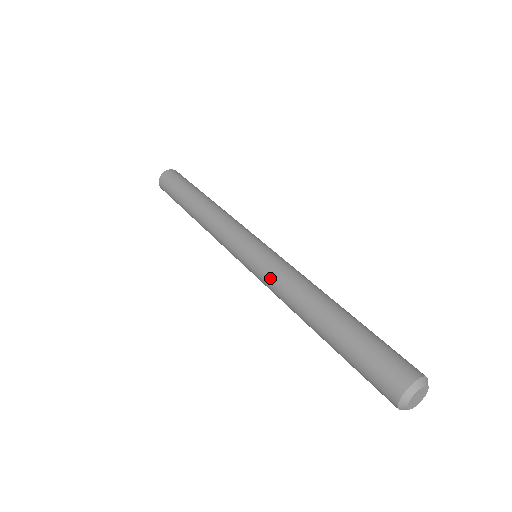
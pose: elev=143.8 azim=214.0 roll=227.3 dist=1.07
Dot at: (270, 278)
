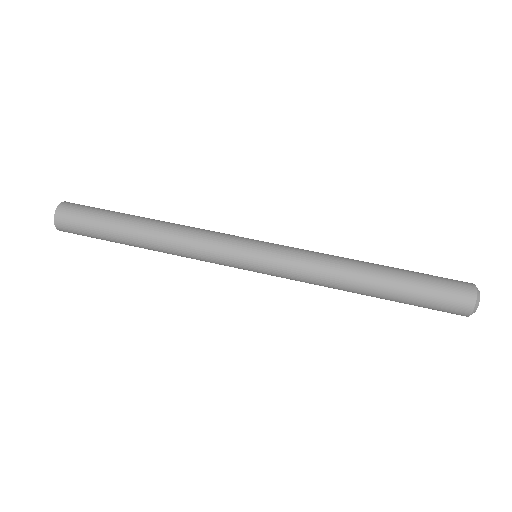
Dot at: (298, 274)
